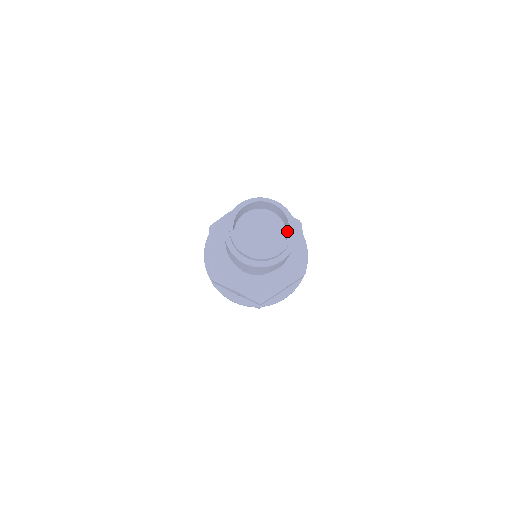
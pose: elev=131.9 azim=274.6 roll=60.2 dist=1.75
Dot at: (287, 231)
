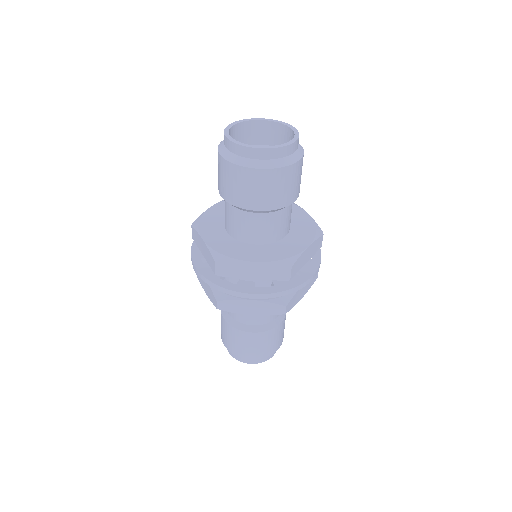
Dot at: occluded
